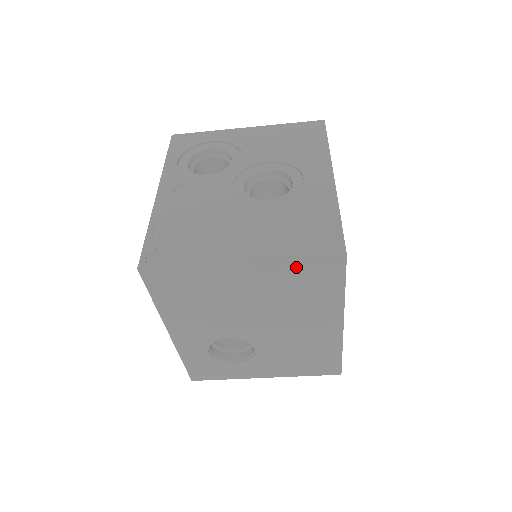
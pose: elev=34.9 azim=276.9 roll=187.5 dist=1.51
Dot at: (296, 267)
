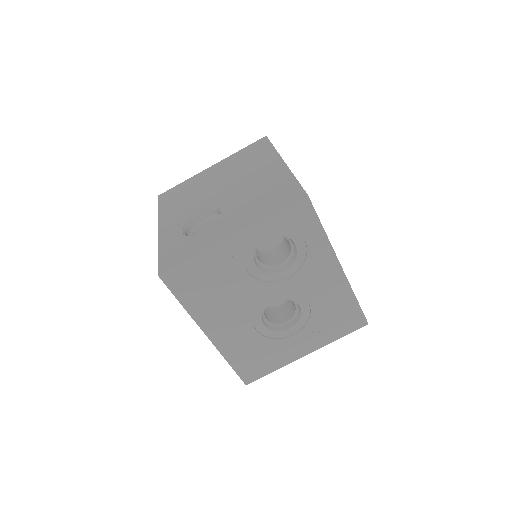
Dot at: (241, 153)
